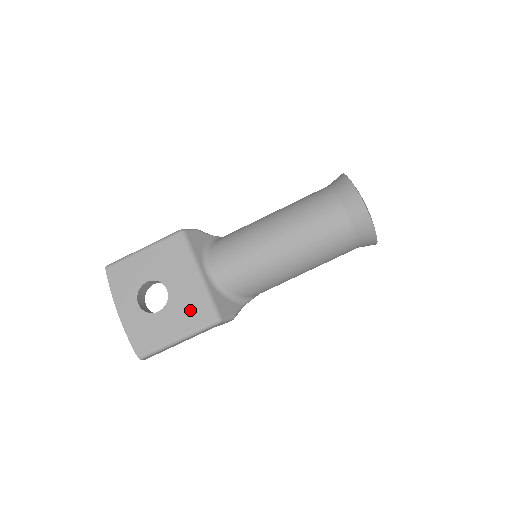
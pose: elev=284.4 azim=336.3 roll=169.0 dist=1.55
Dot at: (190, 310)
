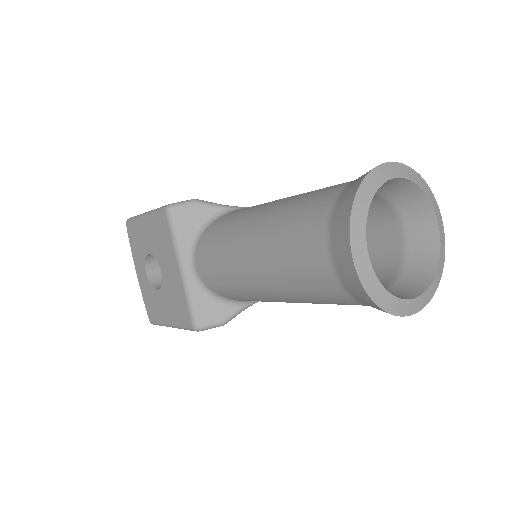
Dot at: (176, 304)
